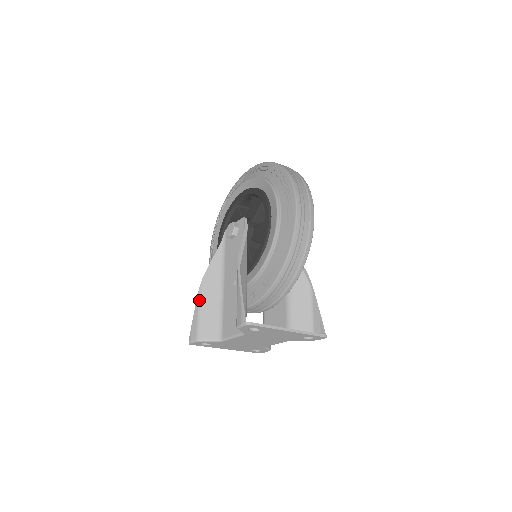
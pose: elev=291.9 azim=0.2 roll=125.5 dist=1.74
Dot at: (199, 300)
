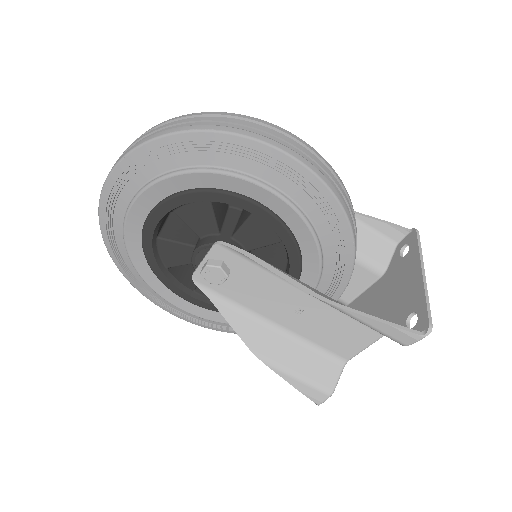
Dot at: (280, 370)
